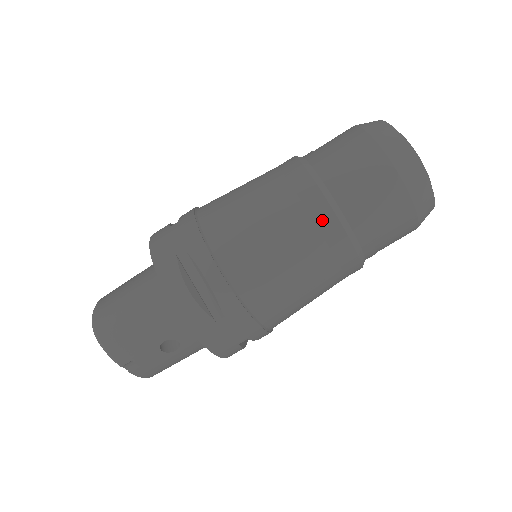
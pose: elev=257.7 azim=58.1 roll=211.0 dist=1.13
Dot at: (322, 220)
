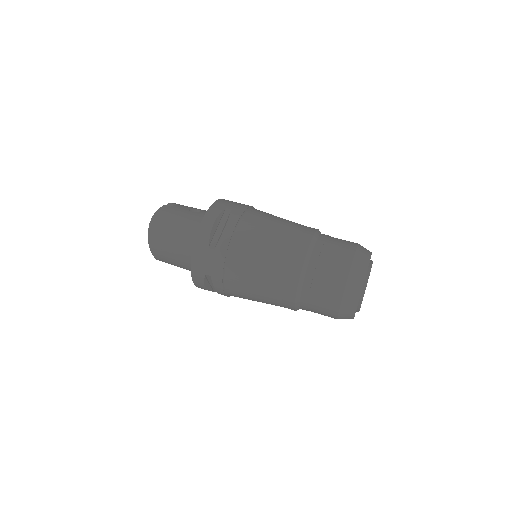
Dot at: occluded
